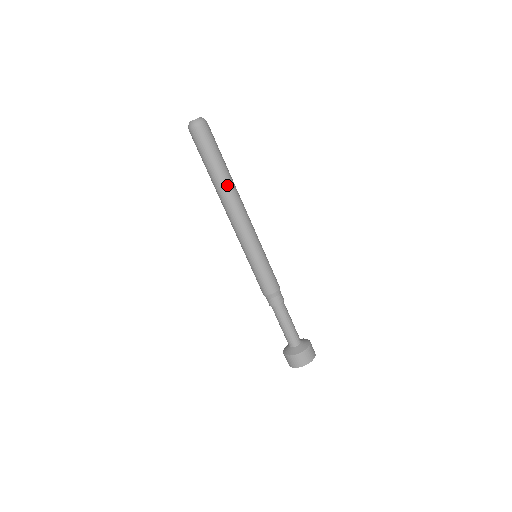
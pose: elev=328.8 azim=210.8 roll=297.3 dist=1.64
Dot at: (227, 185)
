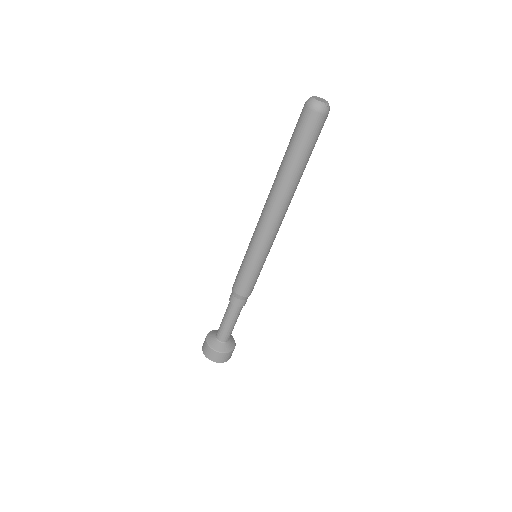
Dot at: (294, 186)
